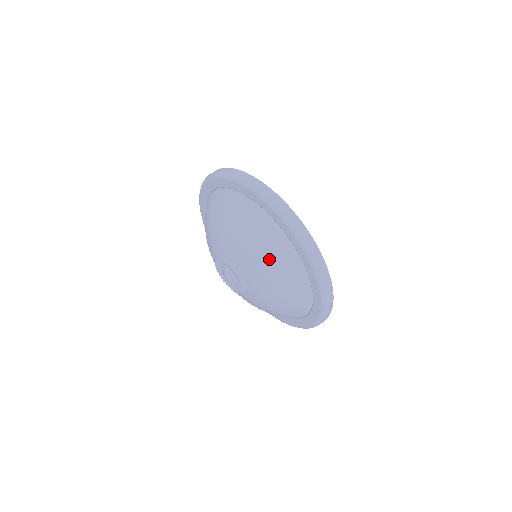
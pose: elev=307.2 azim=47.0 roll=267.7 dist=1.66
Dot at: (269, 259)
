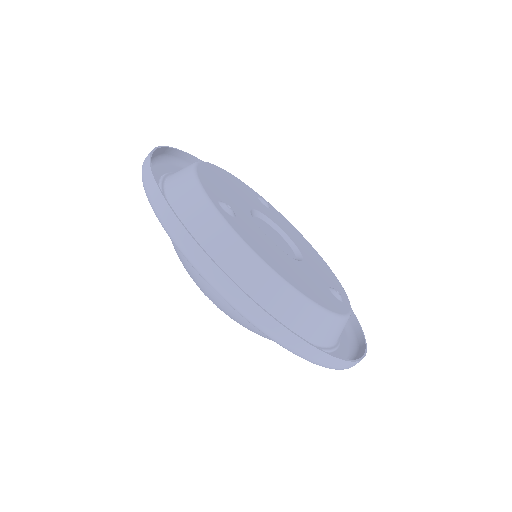
Dot at: occluded
